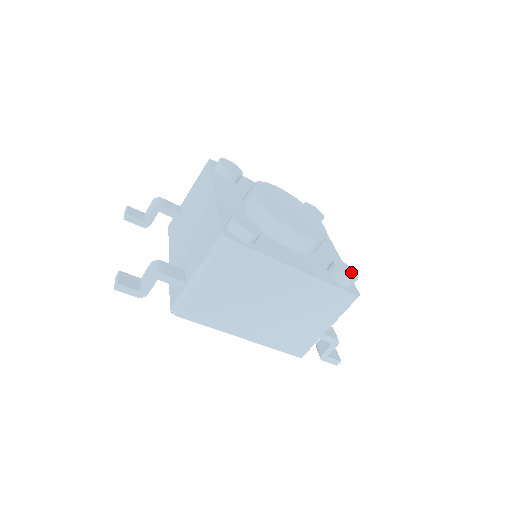
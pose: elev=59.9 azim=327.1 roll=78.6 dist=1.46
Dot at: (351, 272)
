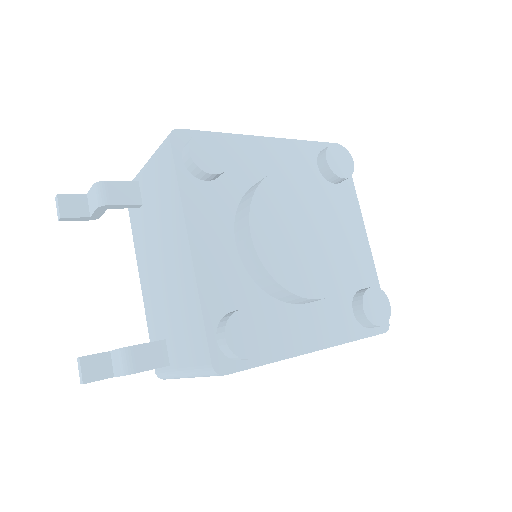
Dot at: (383, 305)
